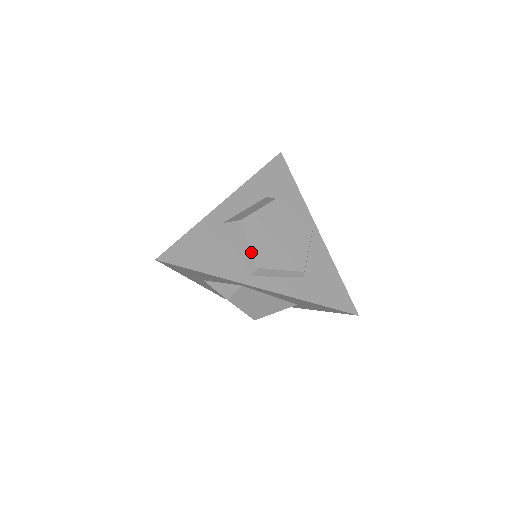
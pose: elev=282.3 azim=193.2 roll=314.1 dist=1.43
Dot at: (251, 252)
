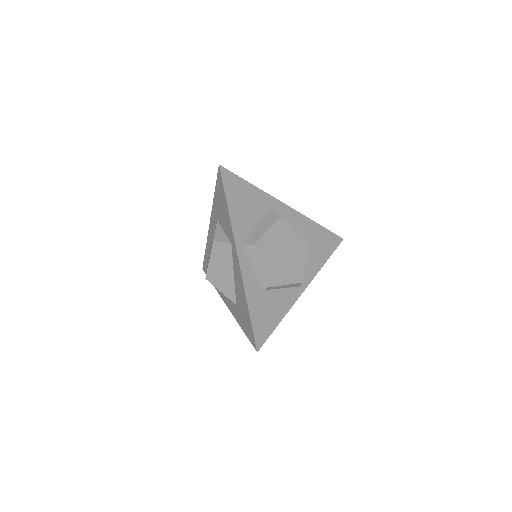
Dot at: (261, 235)
